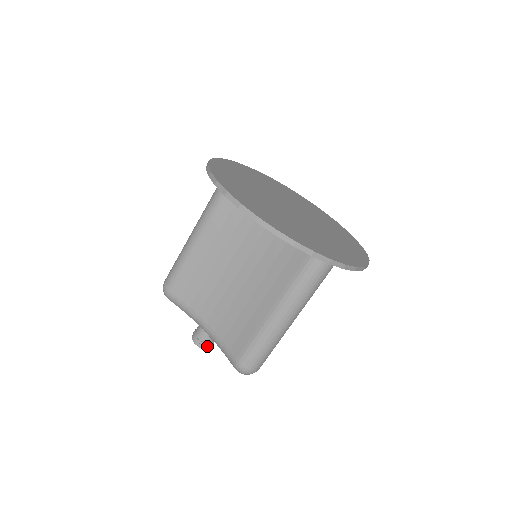
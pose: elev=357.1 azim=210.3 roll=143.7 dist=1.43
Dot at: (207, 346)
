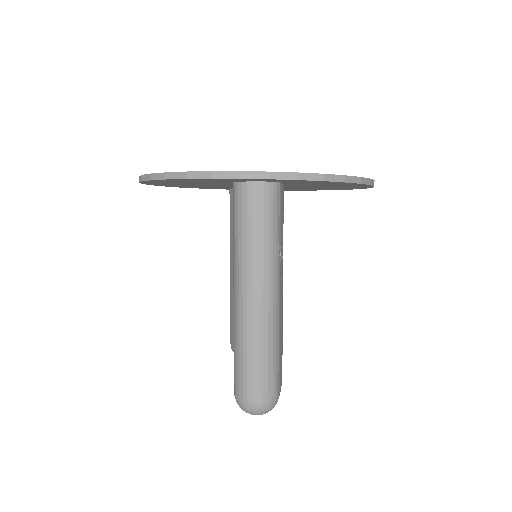
Dot at: occluded
